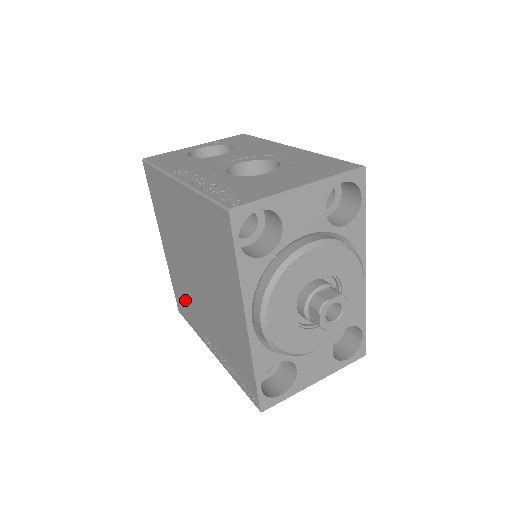
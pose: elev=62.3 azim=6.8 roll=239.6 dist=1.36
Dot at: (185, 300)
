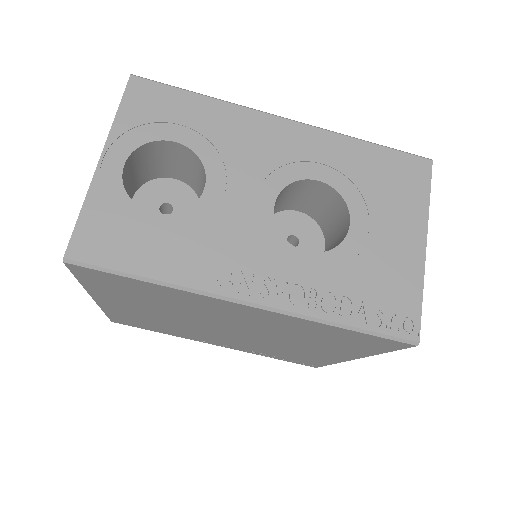
Dot at: (154, 326)
